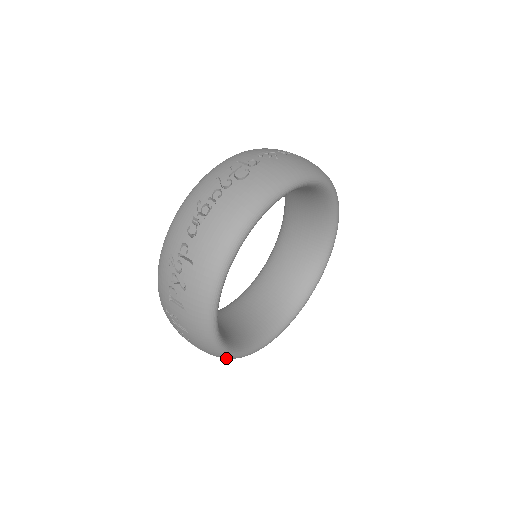
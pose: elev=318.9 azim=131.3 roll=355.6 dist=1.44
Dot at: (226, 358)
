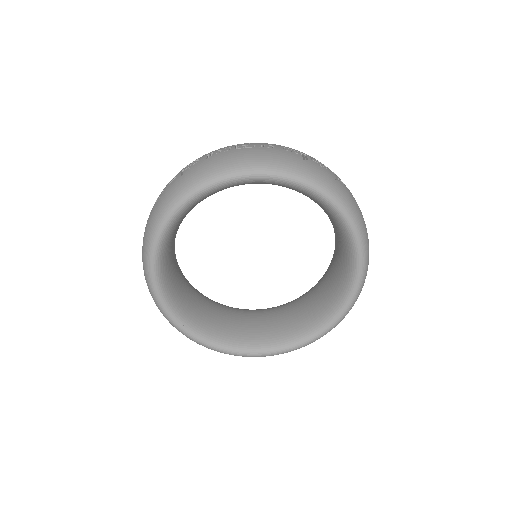
Dot at: occluded
